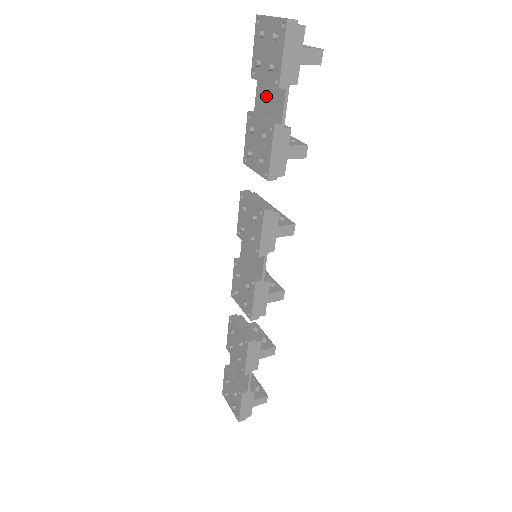
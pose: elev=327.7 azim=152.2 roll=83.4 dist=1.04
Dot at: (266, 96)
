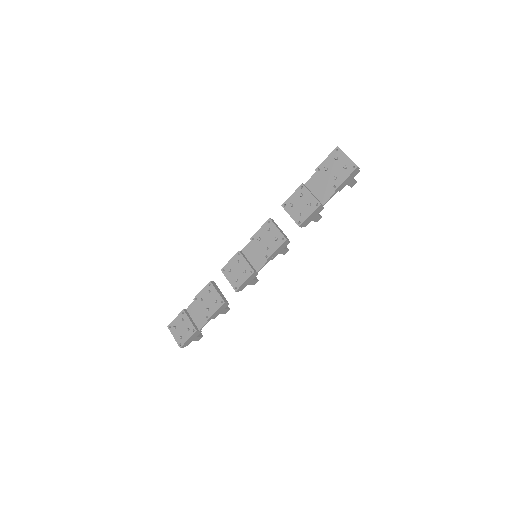
Dot at: (319, 184)
